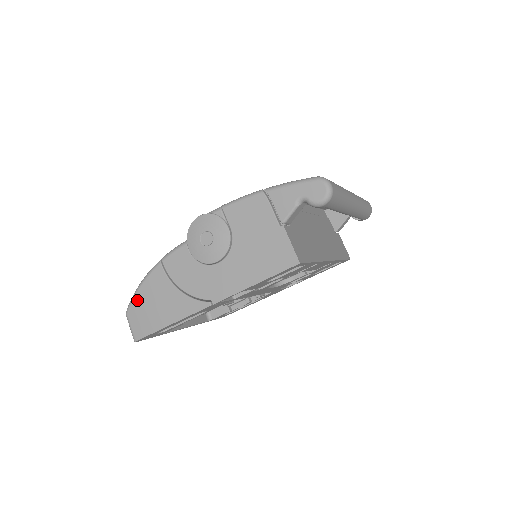
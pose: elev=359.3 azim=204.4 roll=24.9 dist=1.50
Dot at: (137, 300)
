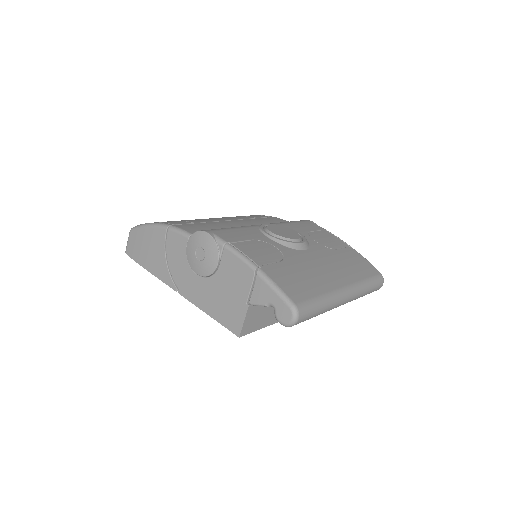
Dot at: (140, 232)
